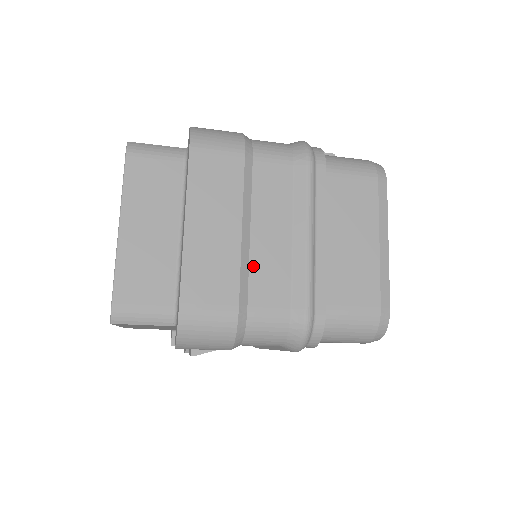
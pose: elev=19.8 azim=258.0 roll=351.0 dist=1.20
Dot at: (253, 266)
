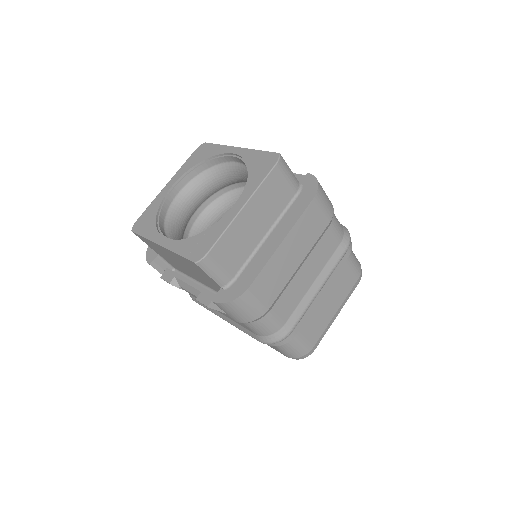
Dot at: (289, 287)
